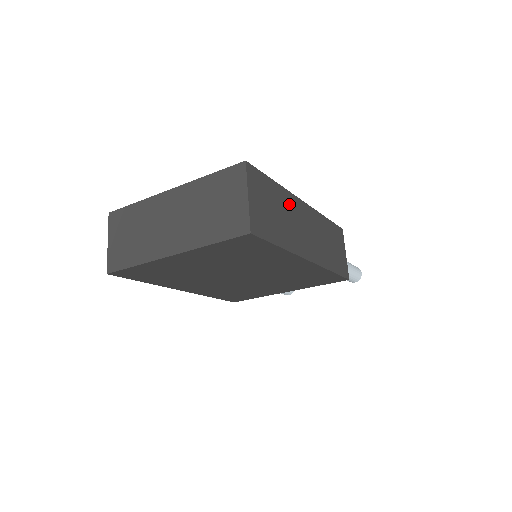
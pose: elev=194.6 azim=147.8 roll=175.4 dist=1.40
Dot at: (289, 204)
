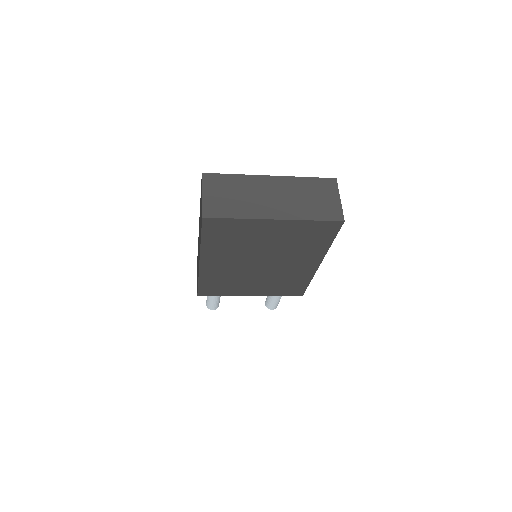
Dot at: occluded
